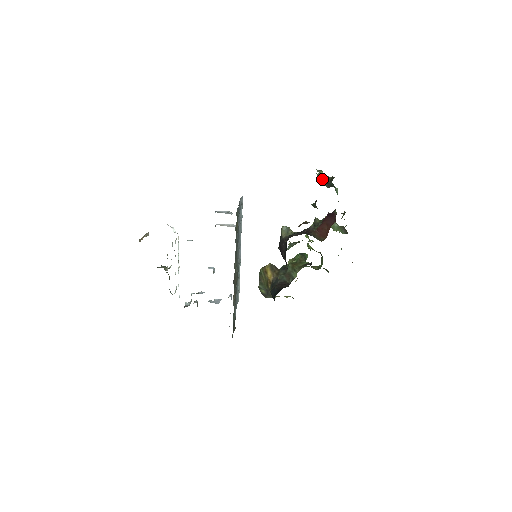
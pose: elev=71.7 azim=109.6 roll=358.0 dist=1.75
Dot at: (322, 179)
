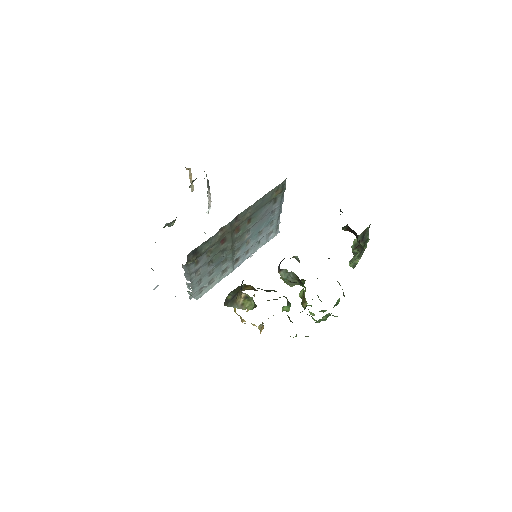
Dot at: (360, 234)
